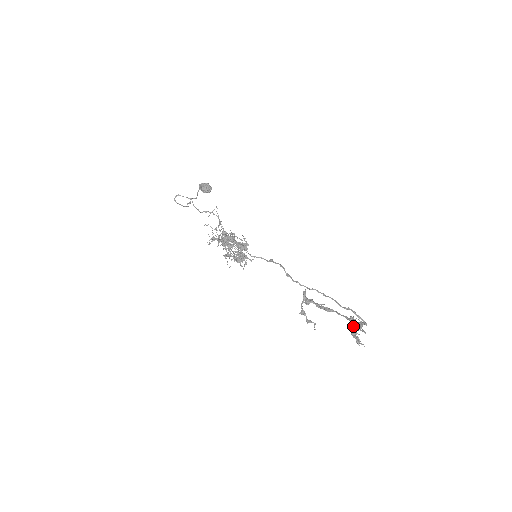
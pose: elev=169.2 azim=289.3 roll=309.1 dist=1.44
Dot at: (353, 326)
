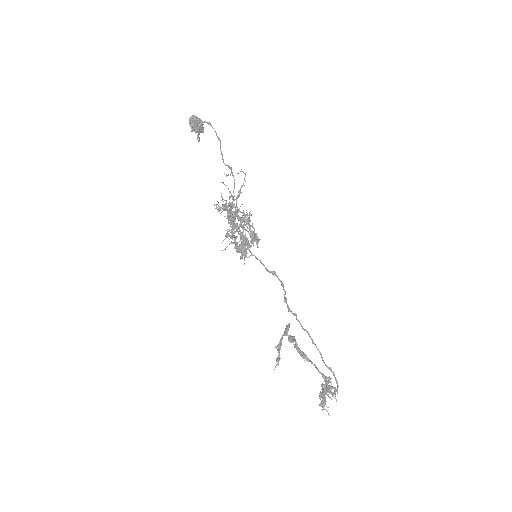
Dot at: (327, 388)
